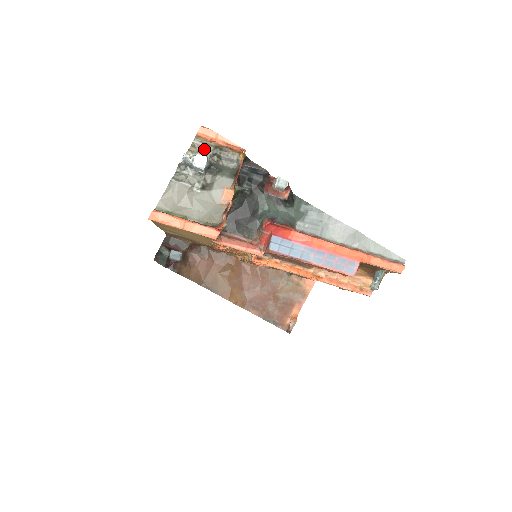
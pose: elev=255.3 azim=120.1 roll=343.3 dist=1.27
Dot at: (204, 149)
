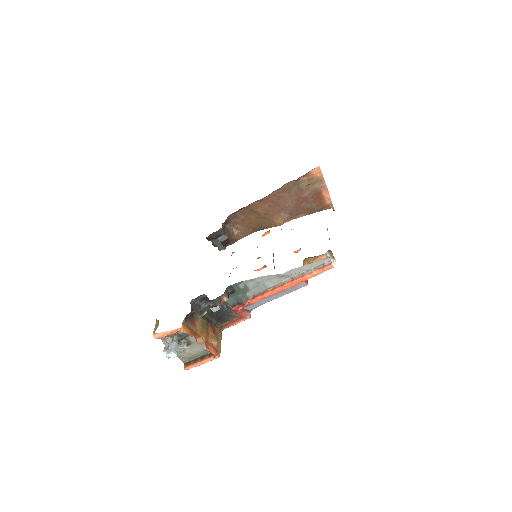
Dot at: (167, 336)
